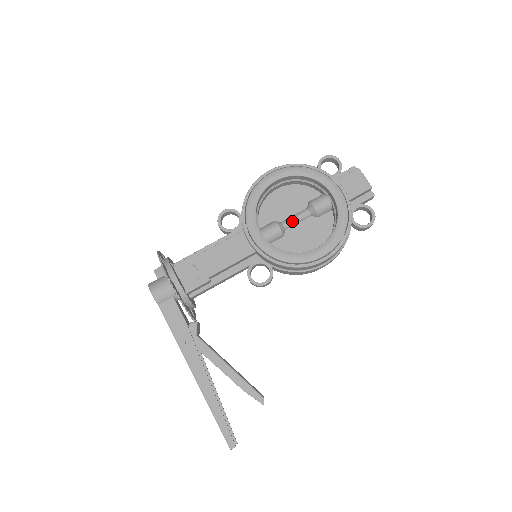
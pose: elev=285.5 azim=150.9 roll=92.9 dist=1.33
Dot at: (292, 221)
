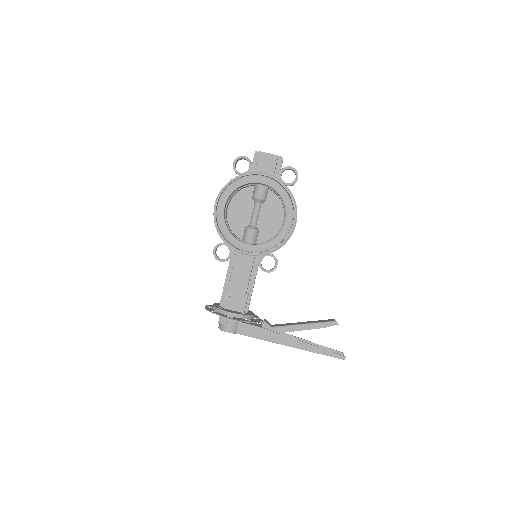
Dot at: (255, 218)
